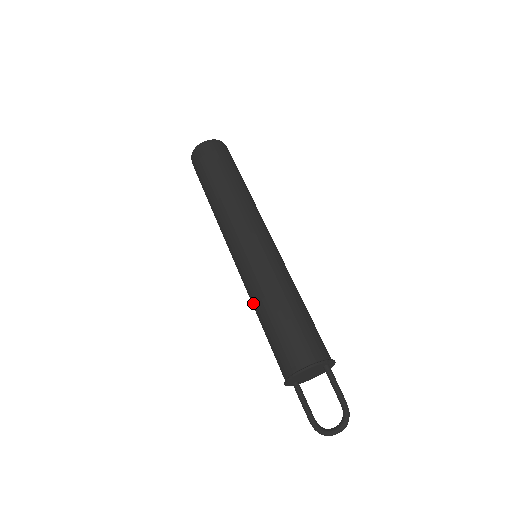
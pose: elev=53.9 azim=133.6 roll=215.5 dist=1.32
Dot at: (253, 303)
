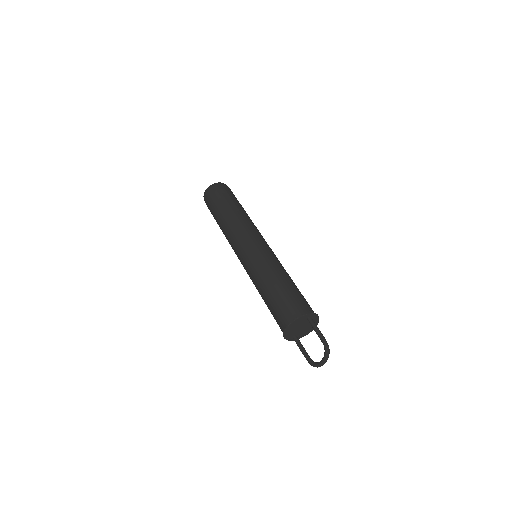
Dot at: occluded
